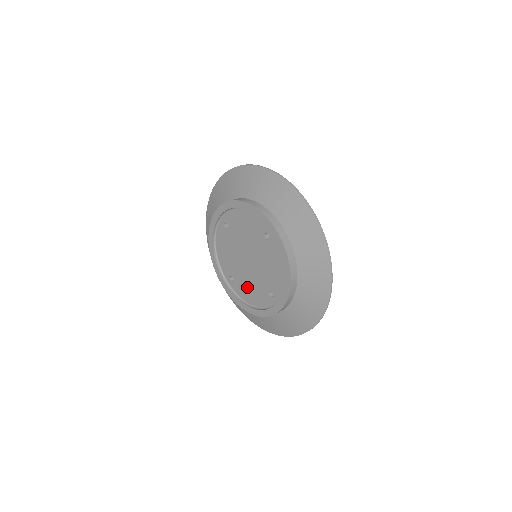
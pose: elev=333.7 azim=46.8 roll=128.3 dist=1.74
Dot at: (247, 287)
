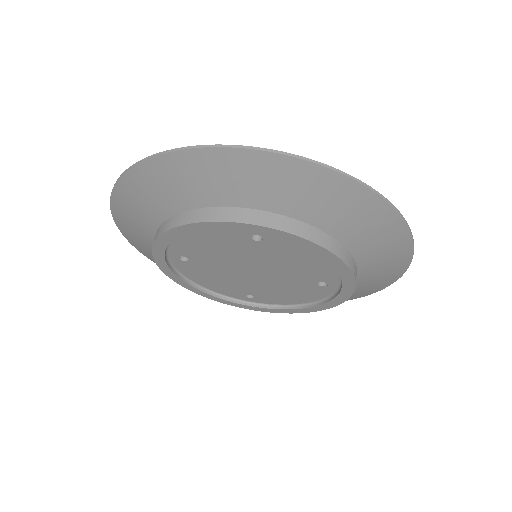
Dot at: (279, 294)
